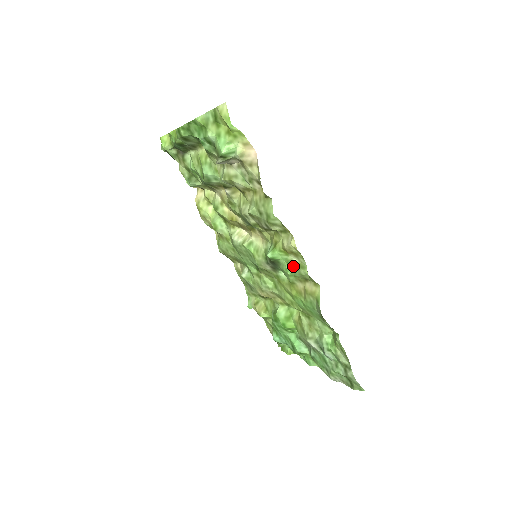
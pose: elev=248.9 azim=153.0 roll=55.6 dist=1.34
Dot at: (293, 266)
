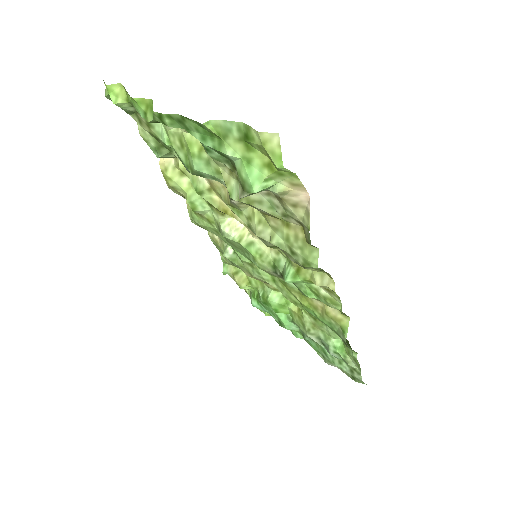
Dot at: (319, 296)
